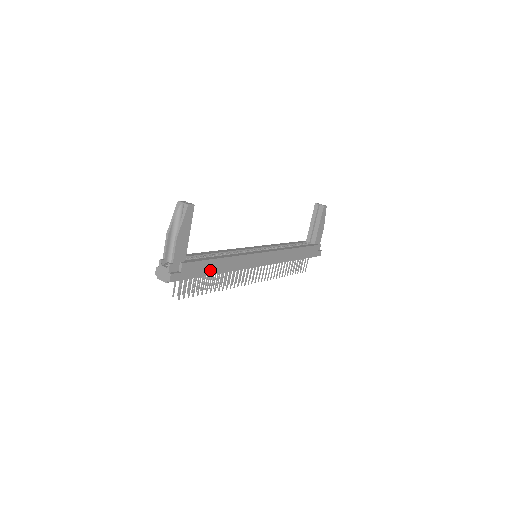
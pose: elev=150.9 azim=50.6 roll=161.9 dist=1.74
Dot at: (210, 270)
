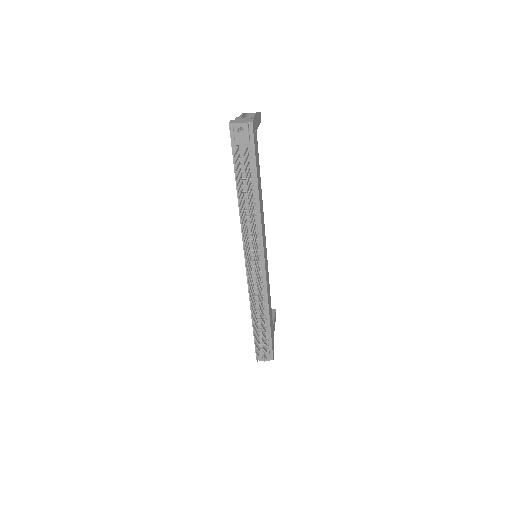
Dot at: (258, 178)
